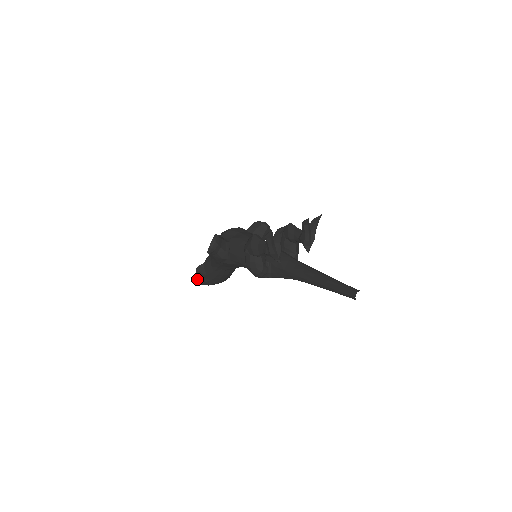
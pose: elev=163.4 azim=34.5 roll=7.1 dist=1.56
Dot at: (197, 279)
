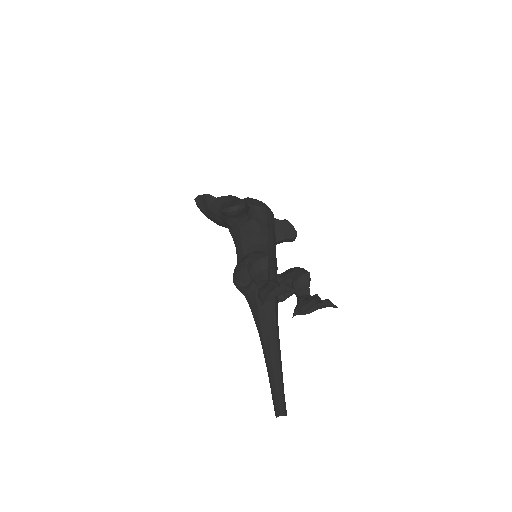
Dot at: (199, 200)
